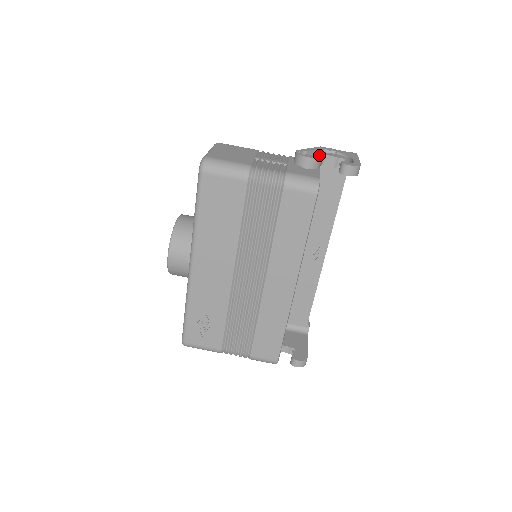
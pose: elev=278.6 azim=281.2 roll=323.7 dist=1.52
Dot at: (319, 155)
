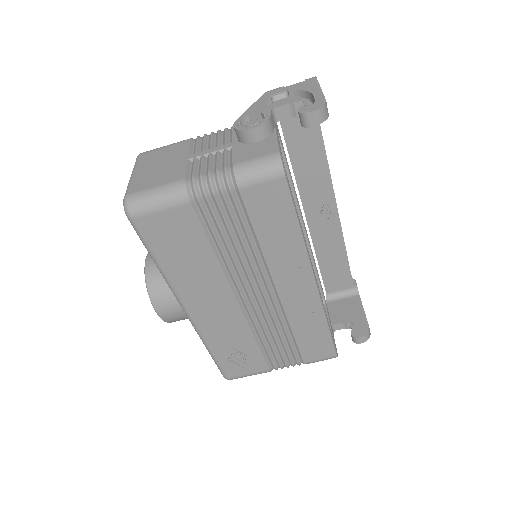
Dot at: (265, 114)
